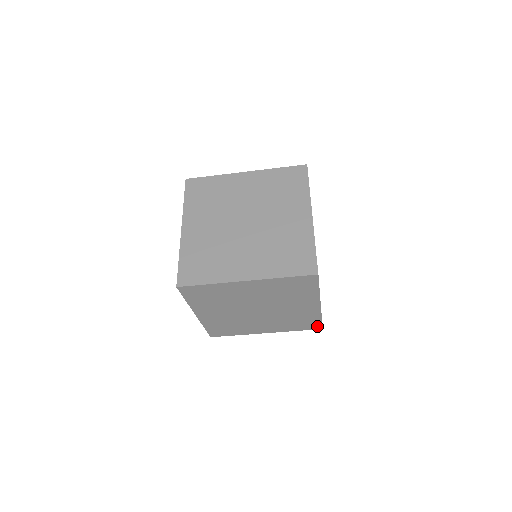
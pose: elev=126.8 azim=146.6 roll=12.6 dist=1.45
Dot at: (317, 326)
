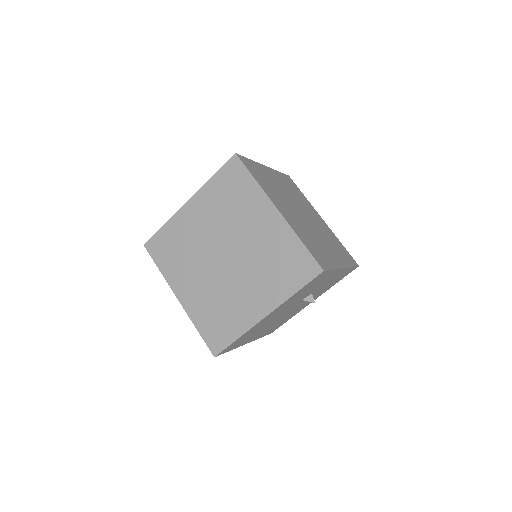
Dot at: (312, 267)
